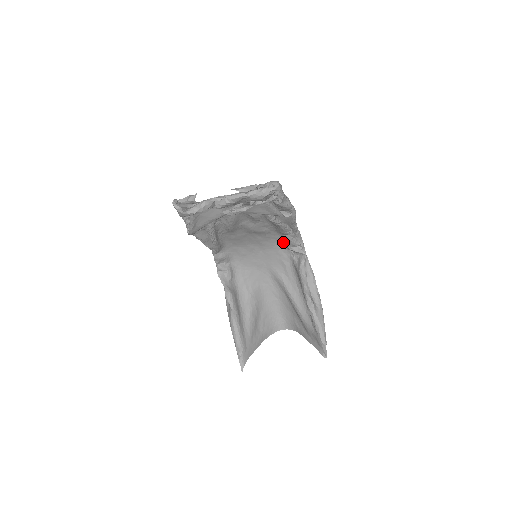
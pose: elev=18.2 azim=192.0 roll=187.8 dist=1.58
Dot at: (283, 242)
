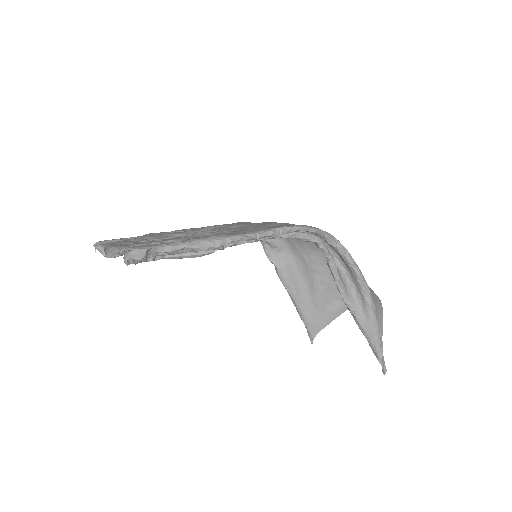
Dot at: occluded
